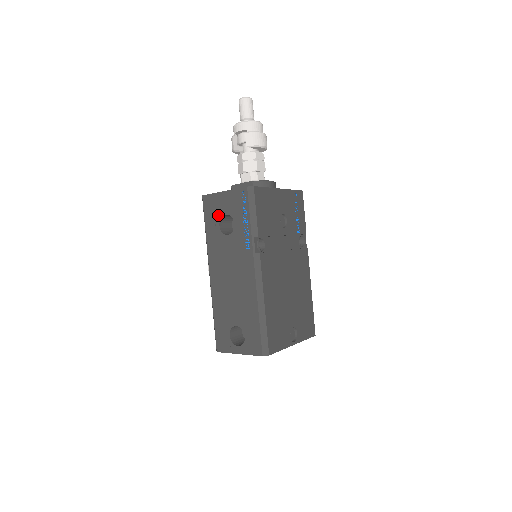
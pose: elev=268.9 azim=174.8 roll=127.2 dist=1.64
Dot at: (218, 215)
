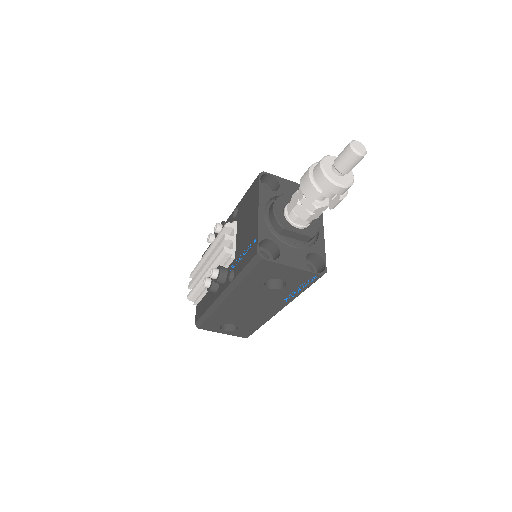
Dot at: (271, 276)
